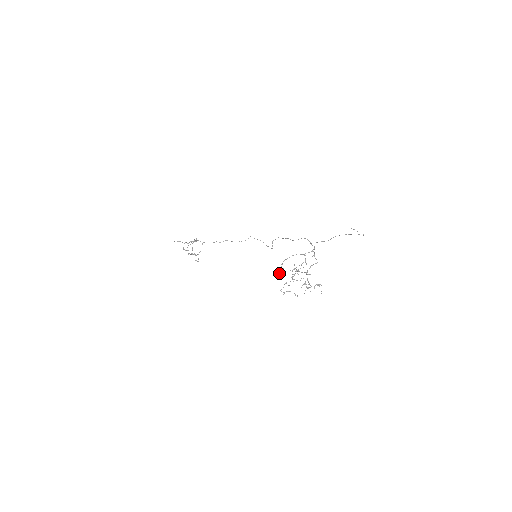
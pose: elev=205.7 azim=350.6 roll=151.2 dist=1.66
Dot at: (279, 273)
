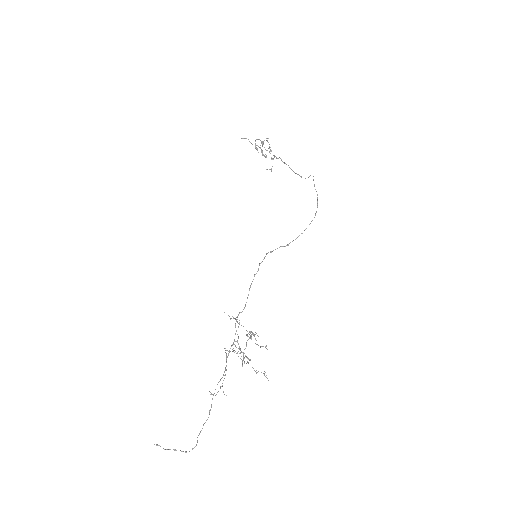
Dot at: occluded
